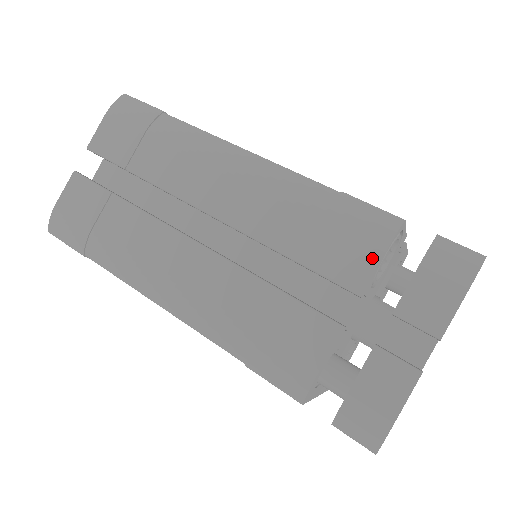
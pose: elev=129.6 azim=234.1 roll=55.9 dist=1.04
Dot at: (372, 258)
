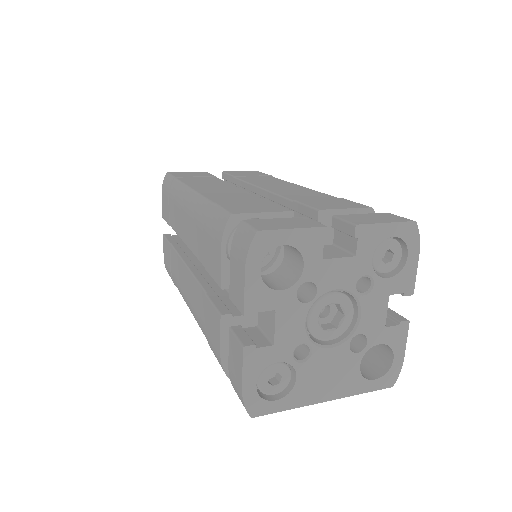
Dot at: (219, 256)
